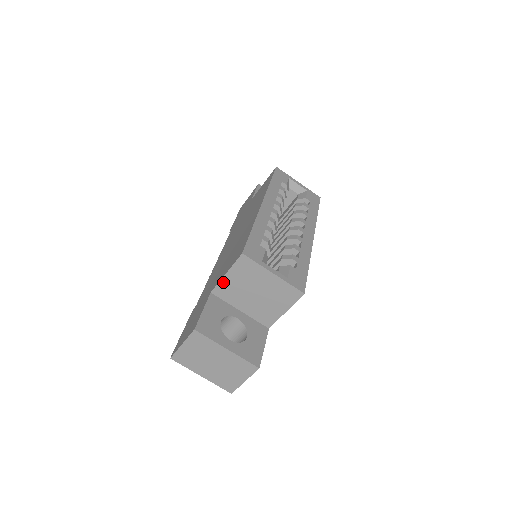
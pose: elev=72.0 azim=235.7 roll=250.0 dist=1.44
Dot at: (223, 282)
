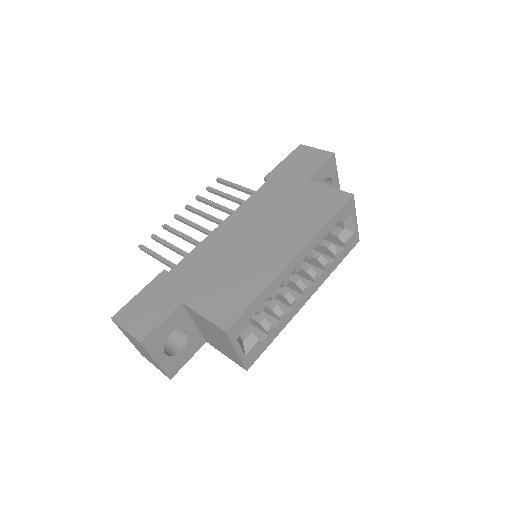
Dot at: (196, 313)
